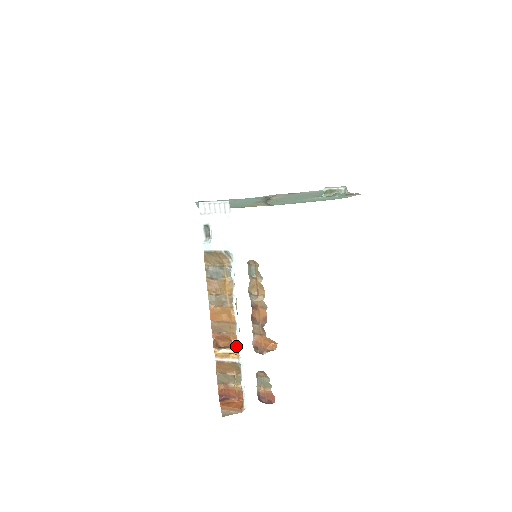
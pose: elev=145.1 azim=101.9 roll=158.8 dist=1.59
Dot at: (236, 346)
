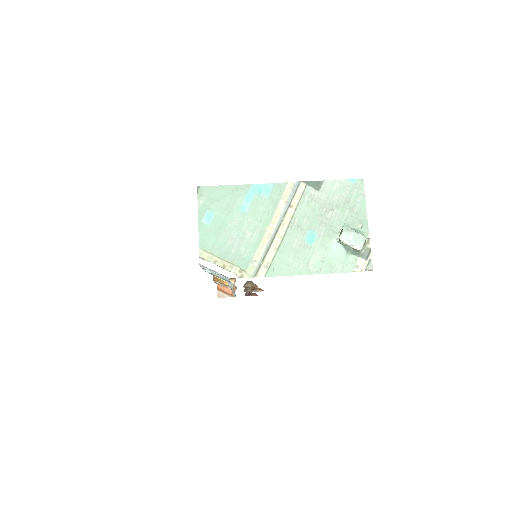
Dot at: occluded
